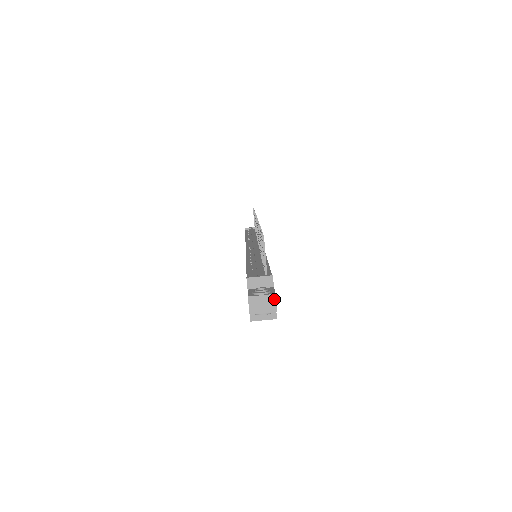
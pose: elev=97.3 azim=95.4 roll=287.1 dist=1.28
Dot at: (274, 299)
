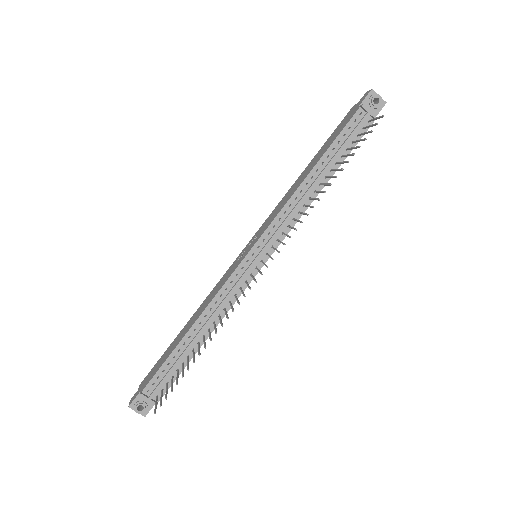
Dot at: (144, 415)
